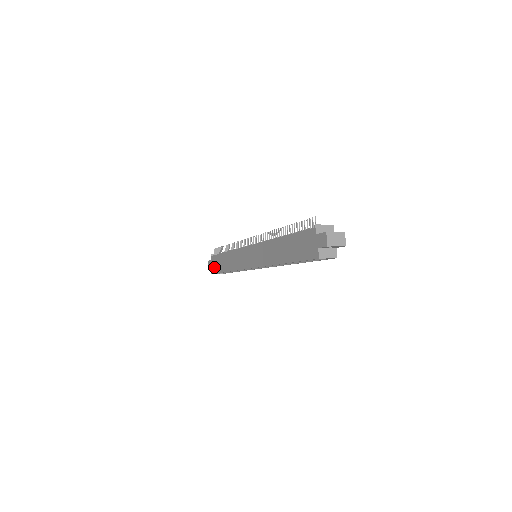
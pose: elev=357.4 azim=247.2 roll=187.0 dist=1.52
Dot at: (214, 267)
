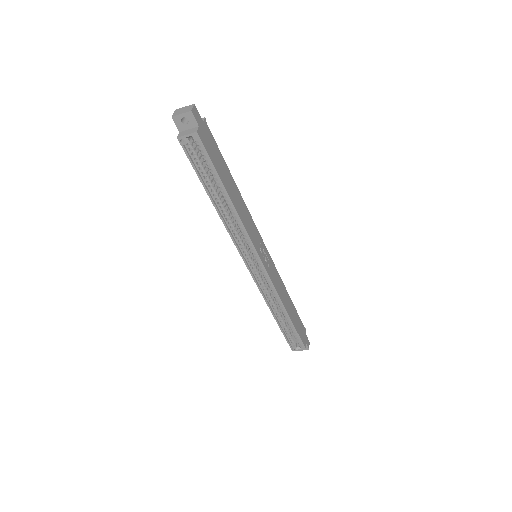
Dot at: occluded
